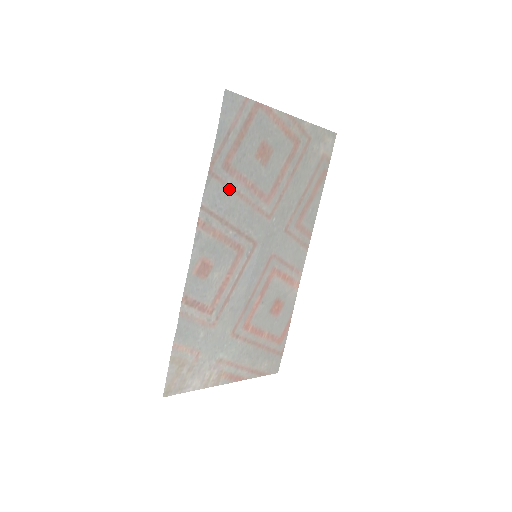
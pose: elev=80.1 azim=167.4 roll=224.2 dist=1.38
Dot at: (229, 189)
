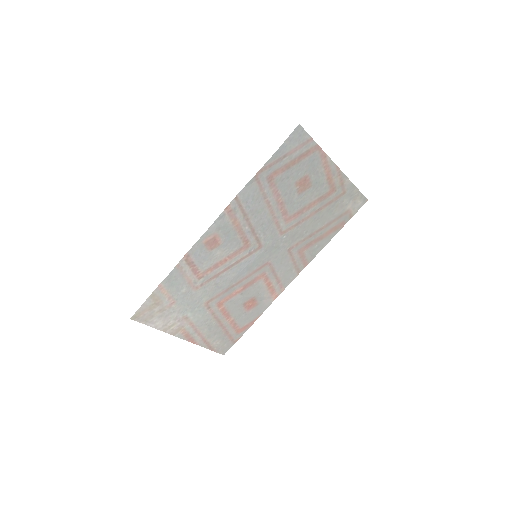
Dot at: (263, 196)
